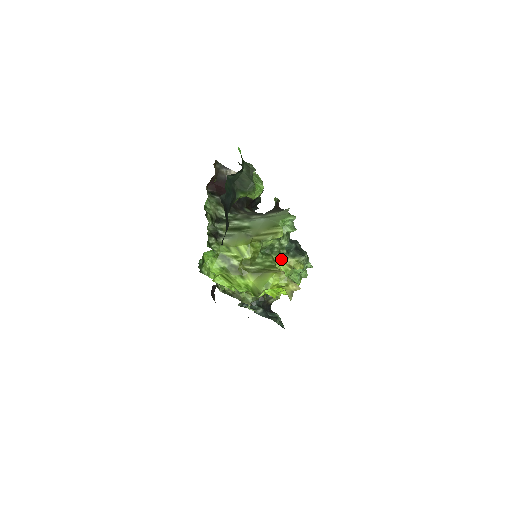
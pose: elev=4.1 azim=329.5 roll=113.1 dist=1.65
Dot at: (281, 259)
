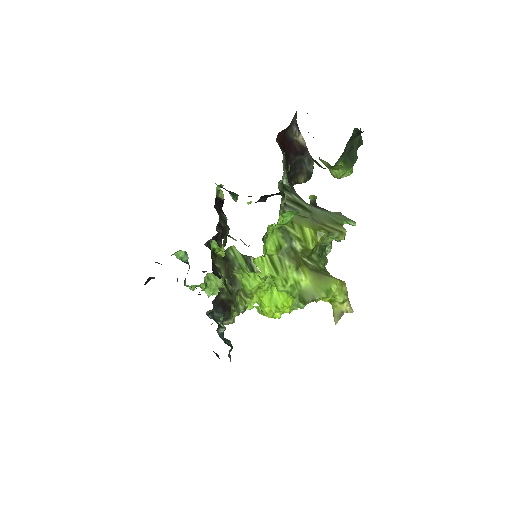
Dot at: occluded
